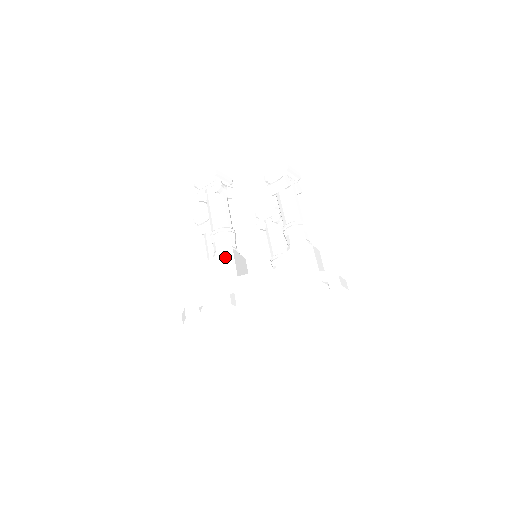
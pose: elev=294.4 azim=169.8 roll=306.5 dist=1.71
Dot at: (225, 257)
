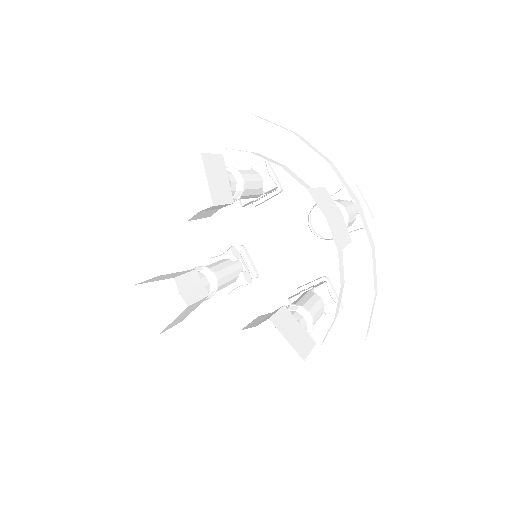
Dot at: occluded
